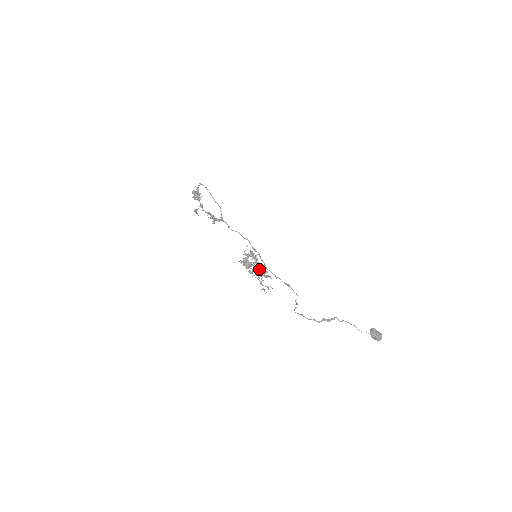
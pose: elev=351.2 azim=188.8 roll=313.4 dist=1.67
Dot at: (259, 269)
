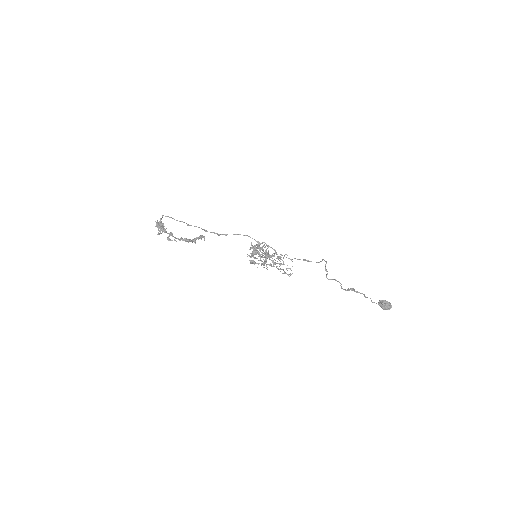
Dot at: (271, 257)
